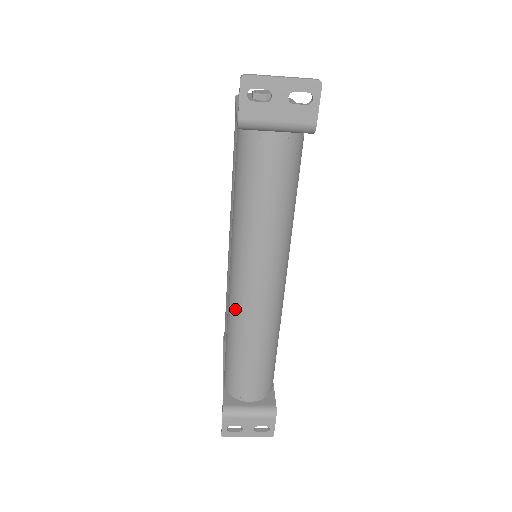
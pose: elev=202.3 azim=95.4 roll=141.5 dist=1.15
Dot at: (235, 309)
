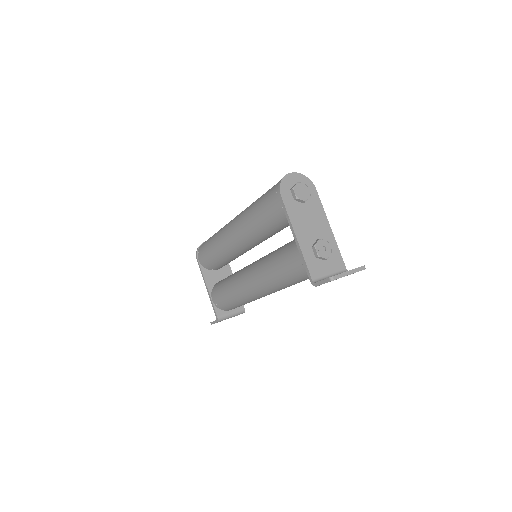
Dot at: (247, 296)
